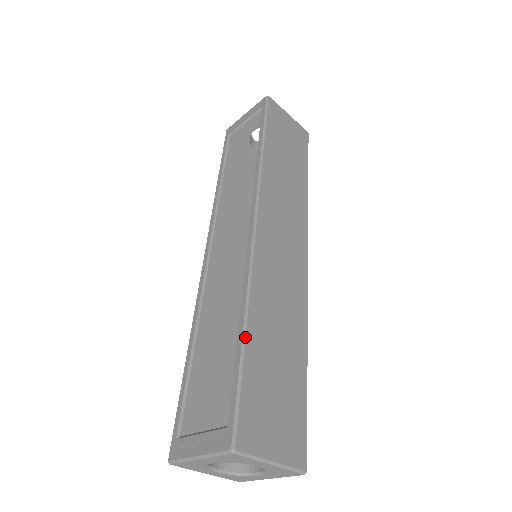
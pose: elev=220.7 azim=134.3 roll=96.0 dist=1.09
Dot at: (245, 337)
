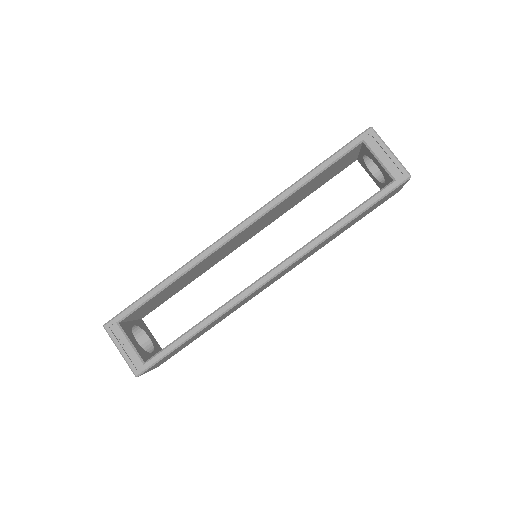
Dot at: occluded
